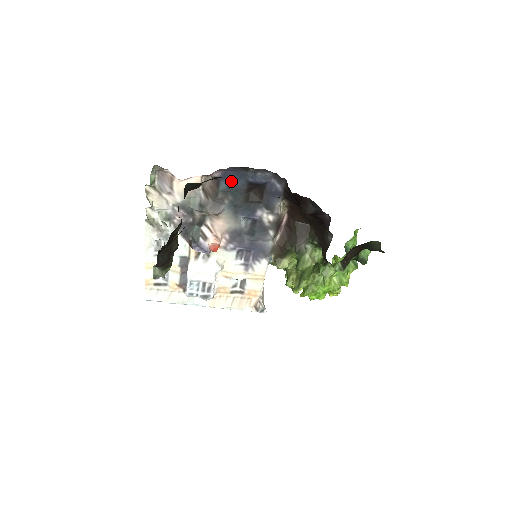
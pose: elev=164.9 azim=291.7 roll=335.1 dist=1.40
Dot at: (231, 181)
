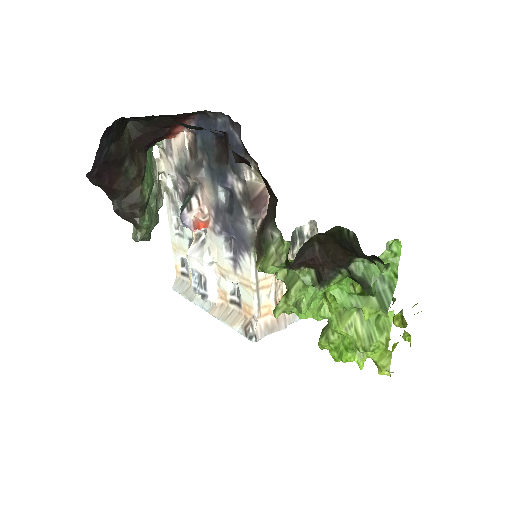
Dot at: (203, 134)
